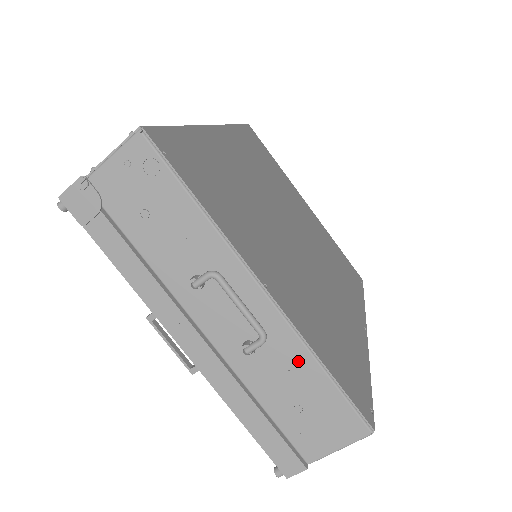
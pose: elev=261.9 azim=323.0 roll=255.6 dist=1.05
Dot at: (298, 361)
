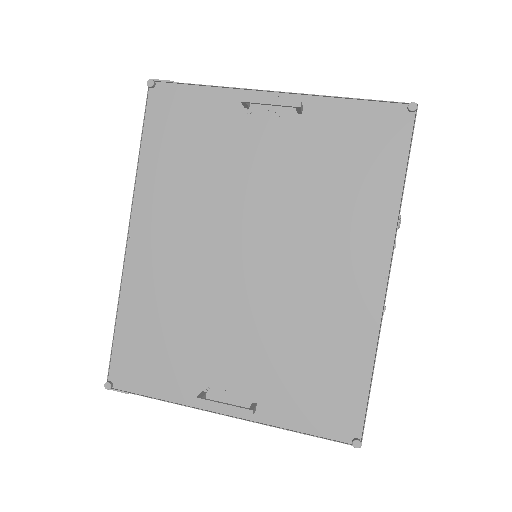
Dot at: occluded
